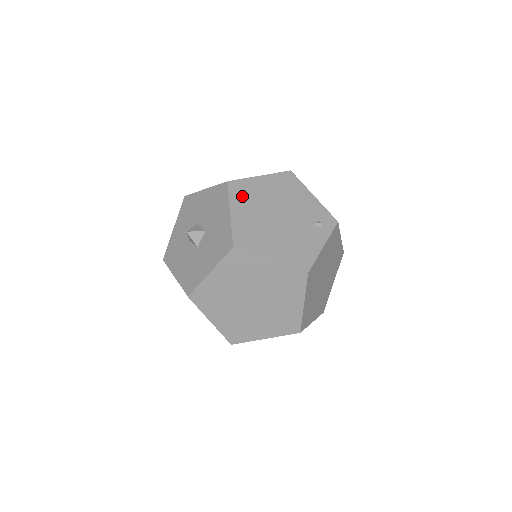
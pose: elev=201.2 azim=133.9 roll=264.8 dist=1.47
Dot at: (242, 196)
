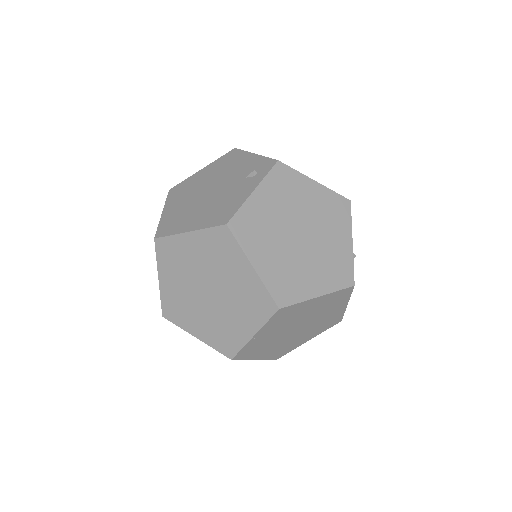
Dot at: (178, 194)
